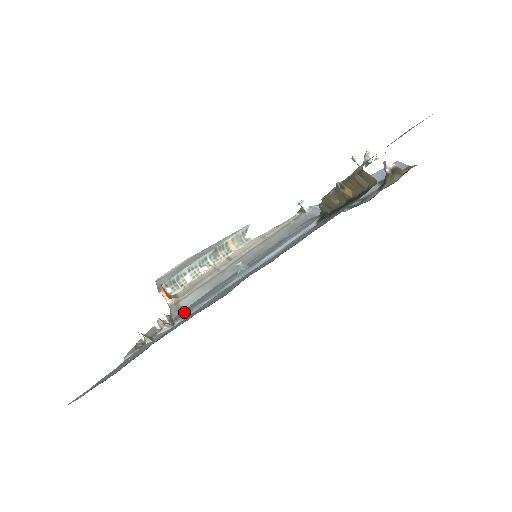
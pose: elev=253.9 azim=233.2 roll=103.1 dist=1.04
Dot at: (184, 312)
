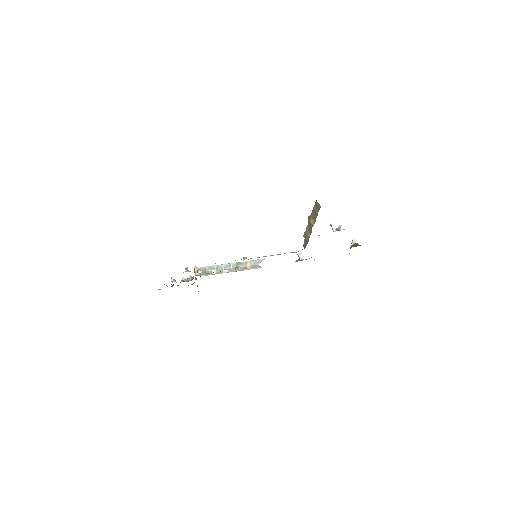
Dot at: occluded
